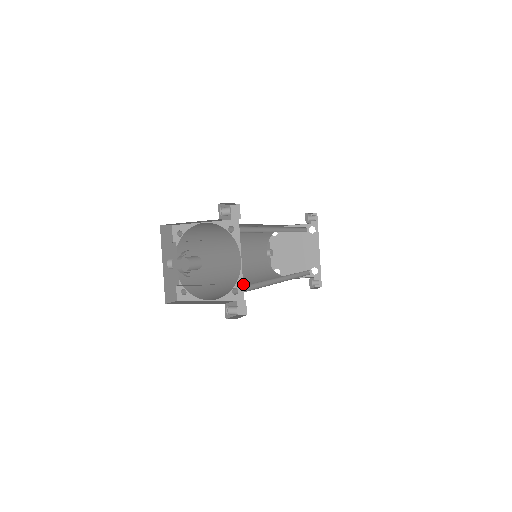
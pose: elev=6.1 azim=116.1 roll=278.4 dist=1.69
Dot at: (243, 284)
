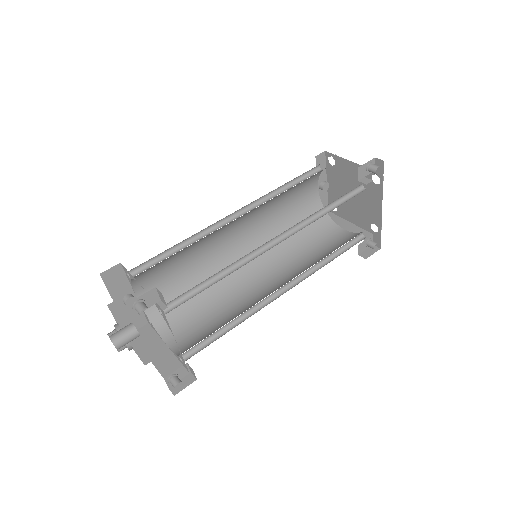
Dot at: (248, 273)
